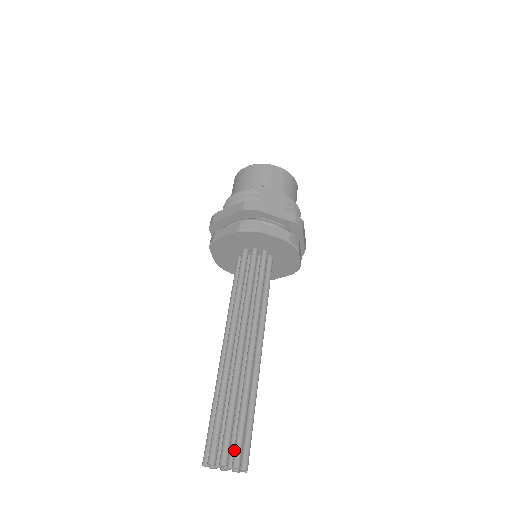
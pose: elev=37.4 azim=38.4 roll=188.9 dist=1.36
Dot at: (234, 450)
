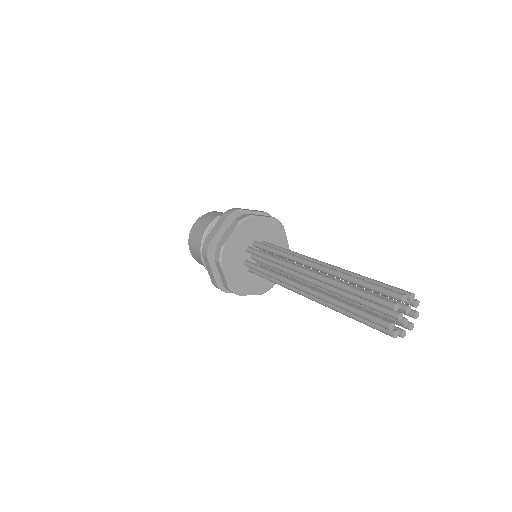
Dot at: occluded
